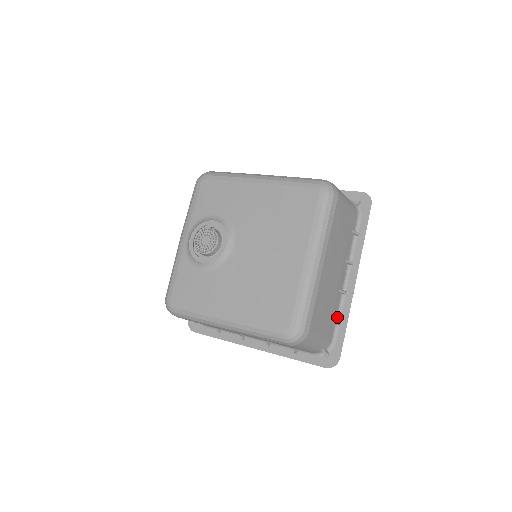
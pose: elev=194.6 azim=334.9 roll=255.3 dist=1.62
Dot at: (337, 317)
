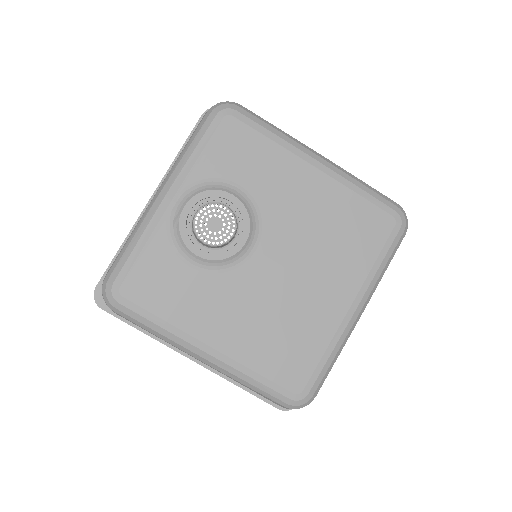
Dot at: occluded
